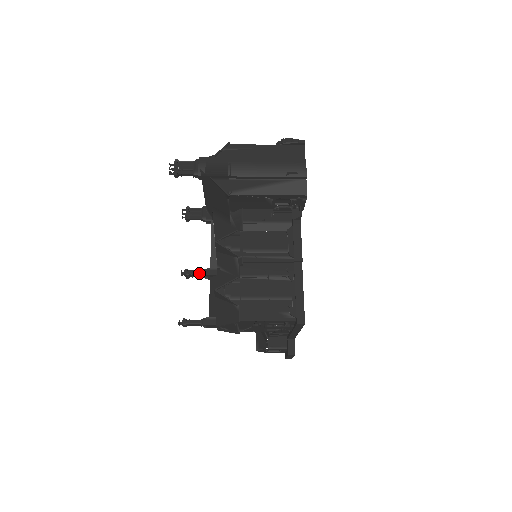
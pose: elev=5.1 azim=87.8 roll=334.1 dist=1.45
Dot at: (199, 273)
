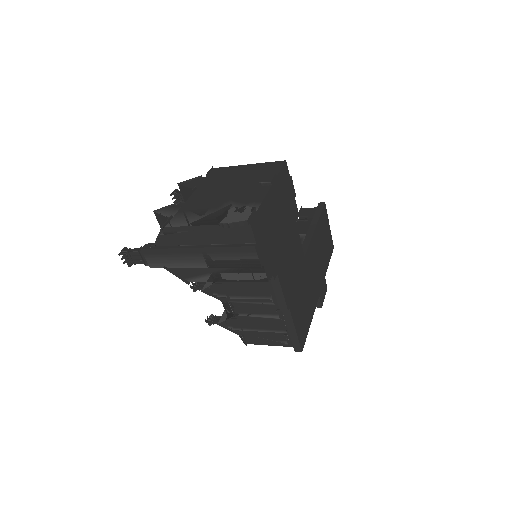
Dot at: occluded
